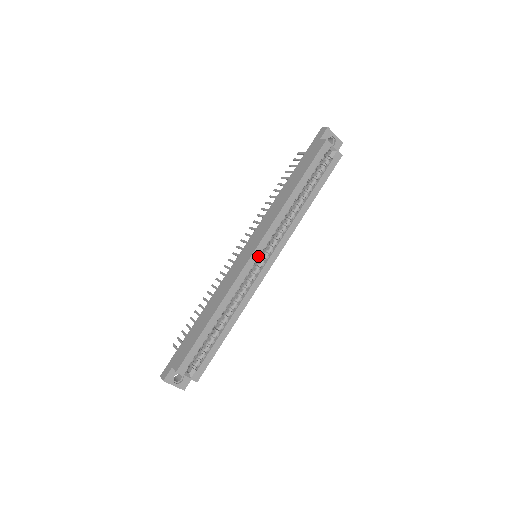
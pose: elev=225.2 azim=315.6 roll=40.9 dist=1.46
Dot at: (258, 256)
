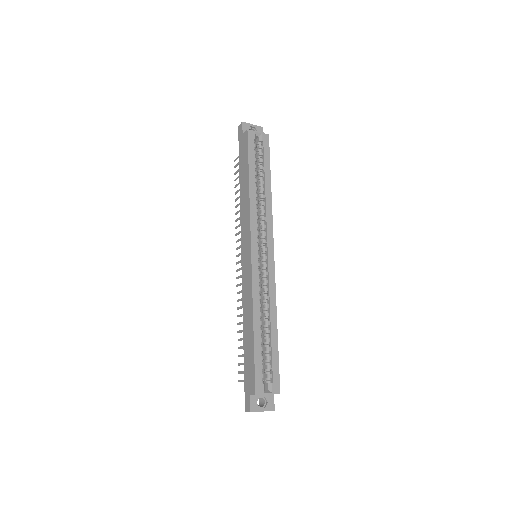
Dot at: (257, 252)
